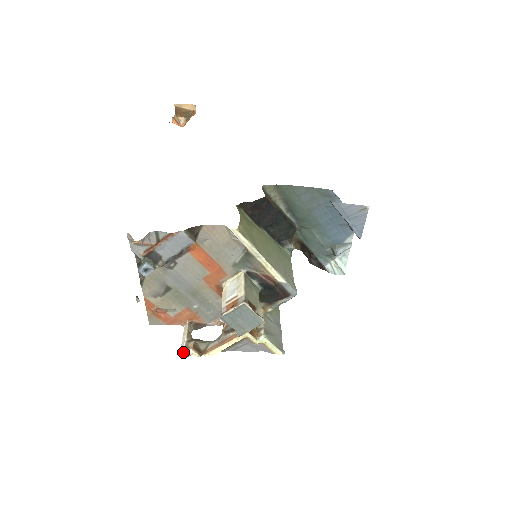
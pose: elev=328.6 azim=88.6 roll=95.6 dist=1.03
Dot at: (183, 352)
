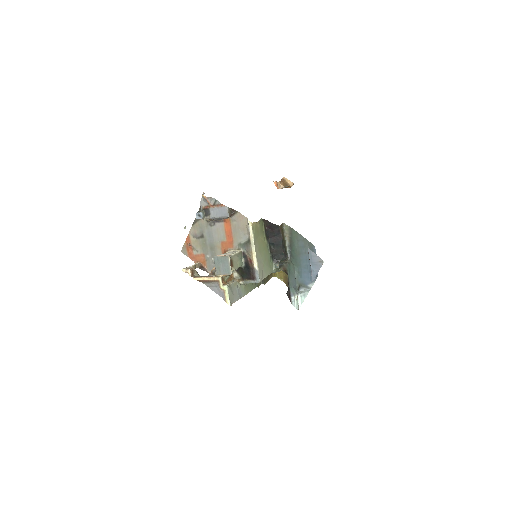
Dot at: (185, 268)
